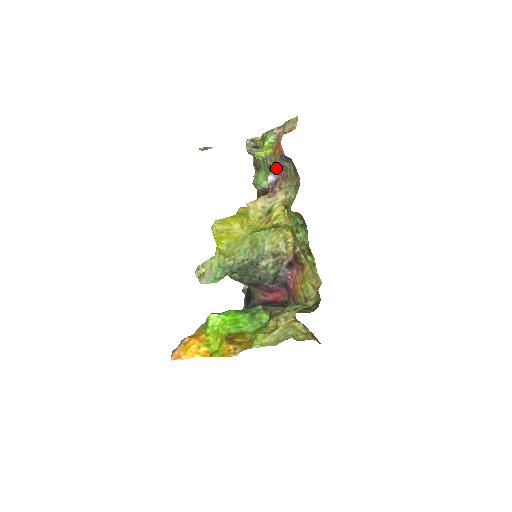
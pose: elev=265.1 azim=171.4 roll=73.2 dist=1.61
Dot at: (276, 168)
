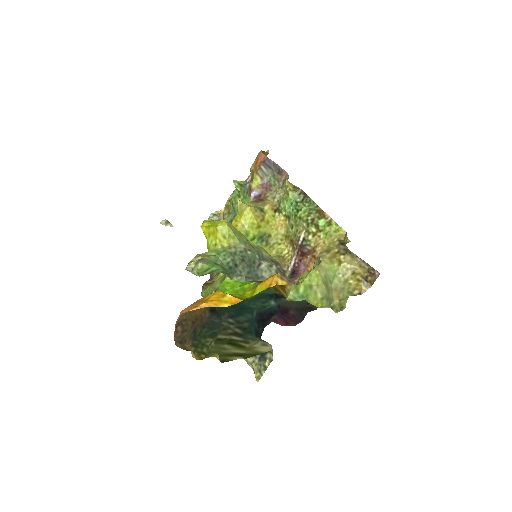
Dot at: (258, 183)
